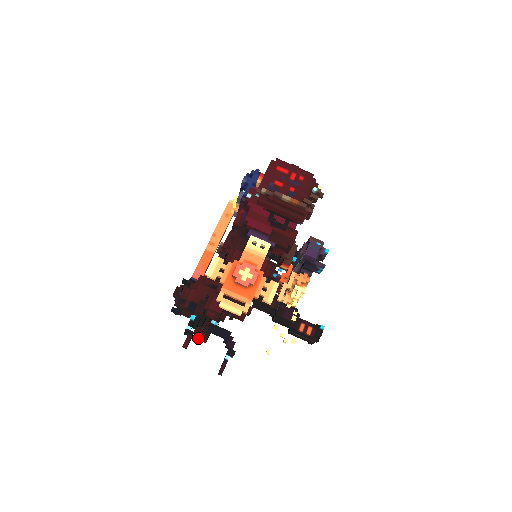
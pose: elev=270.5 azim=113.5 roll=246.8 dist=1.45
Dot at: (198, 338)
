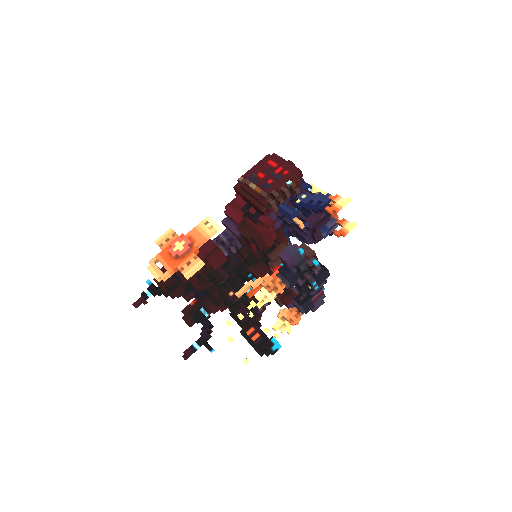
Dot at: (183, 319)
